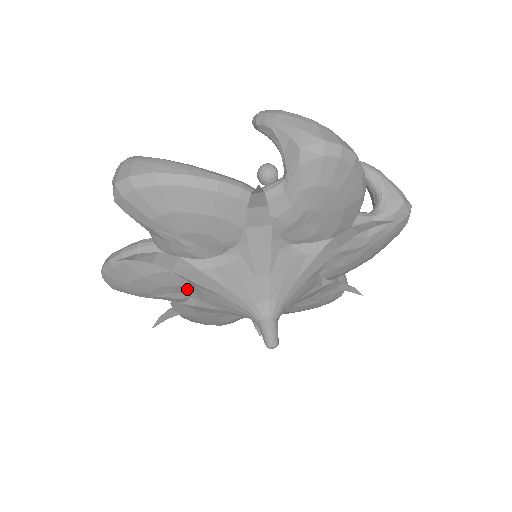
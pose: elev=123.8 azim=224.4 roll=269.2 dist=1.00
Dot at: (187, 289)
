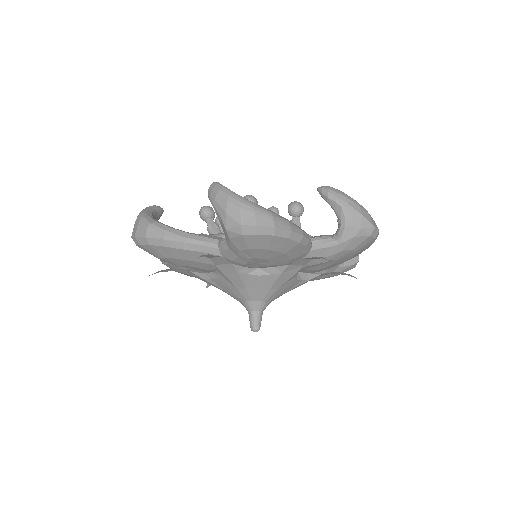
Dot at: occluded
